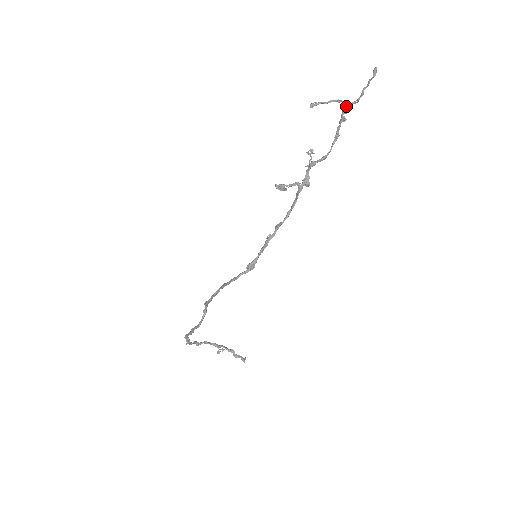
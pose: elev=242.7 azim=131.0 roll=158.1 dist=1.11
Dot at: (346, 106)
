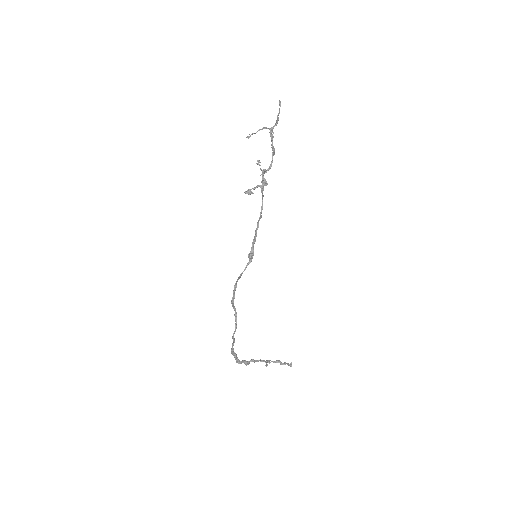
Dot at: (270, 129)
